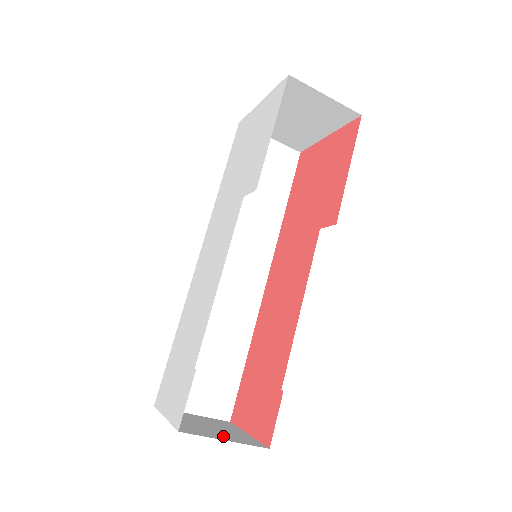
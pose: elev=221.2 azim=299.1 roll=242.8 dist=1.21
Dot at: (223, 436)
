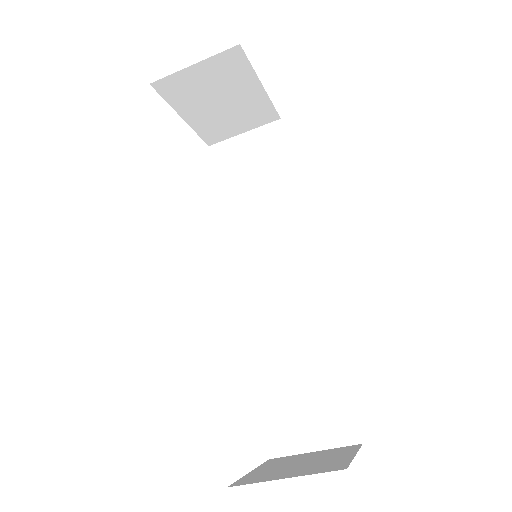
Dot at: (294, 472)
